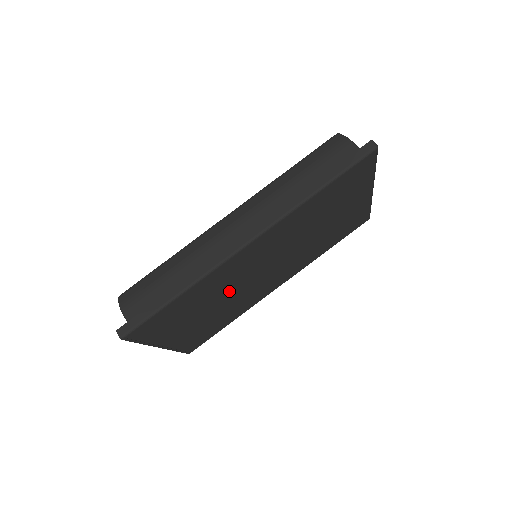
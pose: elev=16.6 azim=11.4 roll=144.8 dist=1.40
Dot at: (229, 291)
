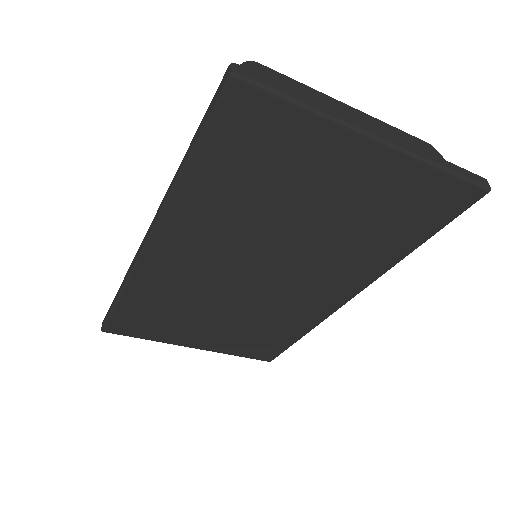
Dot at: (217, 298)
